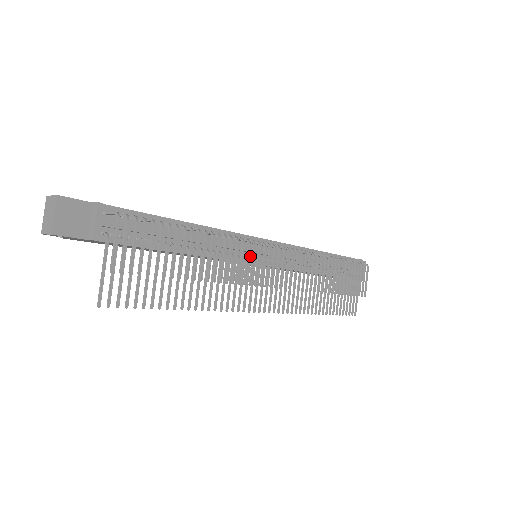
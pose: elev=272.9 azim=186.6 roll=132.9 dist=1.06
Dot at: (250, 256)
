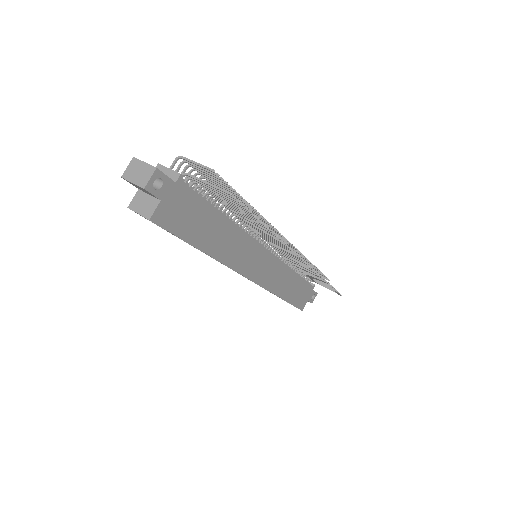
Dot at: occluded
